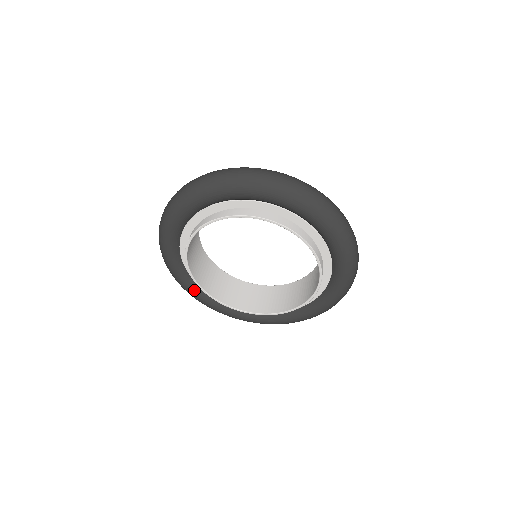
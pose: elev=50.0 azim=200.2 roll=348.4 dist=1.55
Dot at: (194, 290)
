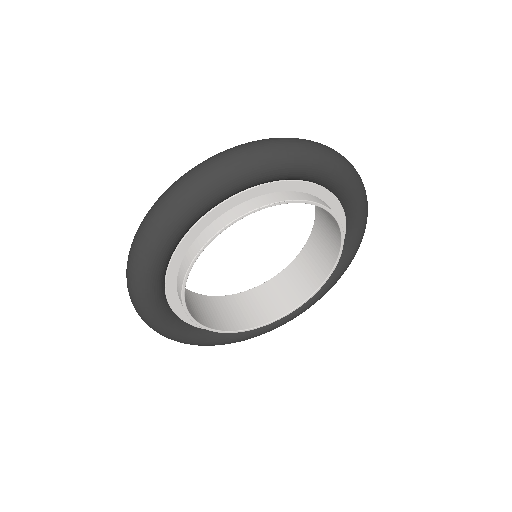
Dot at: (157, 291)
